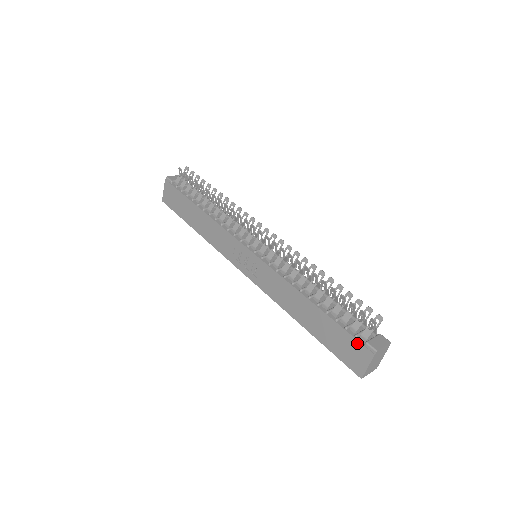
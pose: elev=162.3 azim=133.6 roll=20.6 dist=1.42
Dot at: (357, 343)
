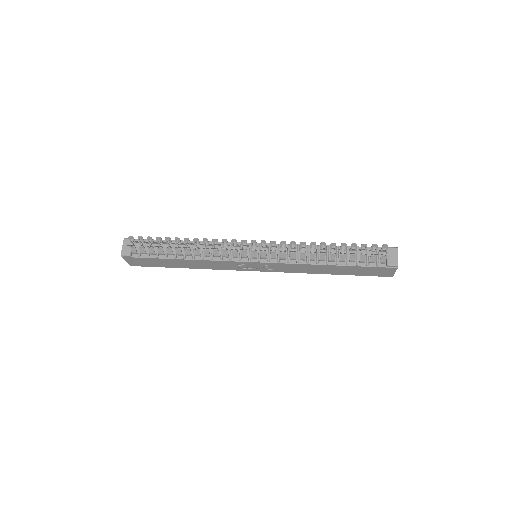
Dot at: (381, 268)
